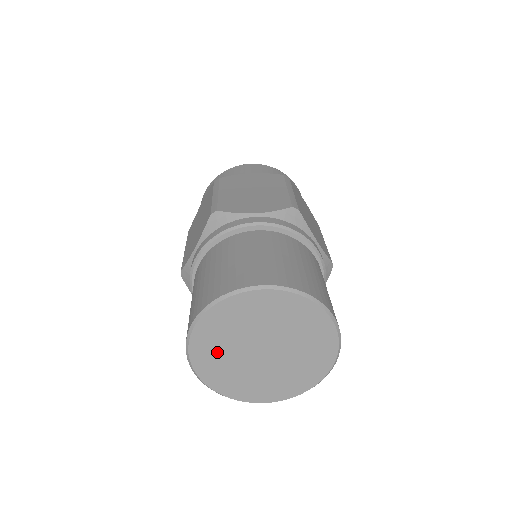
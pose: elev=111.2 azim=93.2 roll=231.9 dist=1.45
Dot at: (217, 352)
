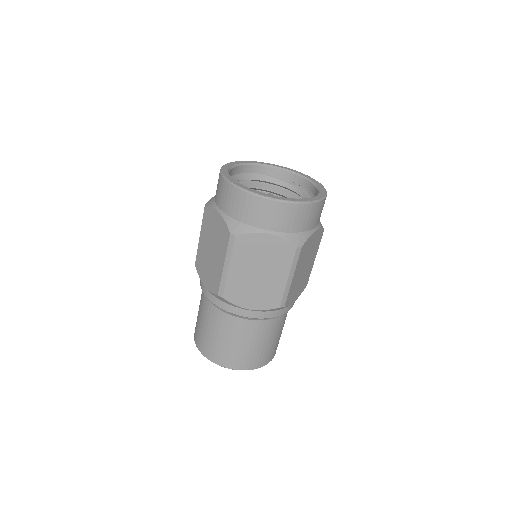
Dot at: occluded
